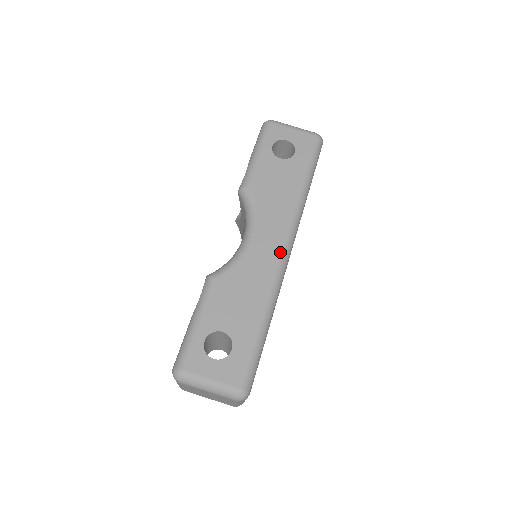
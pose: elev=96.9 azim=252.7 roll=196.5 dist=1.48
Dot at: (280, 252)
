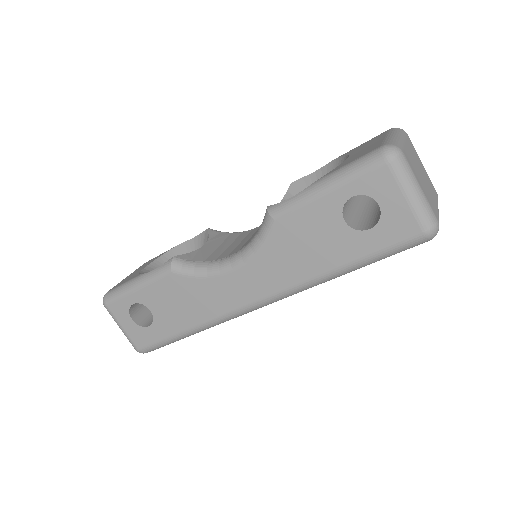
Dot at: (246, 304)
